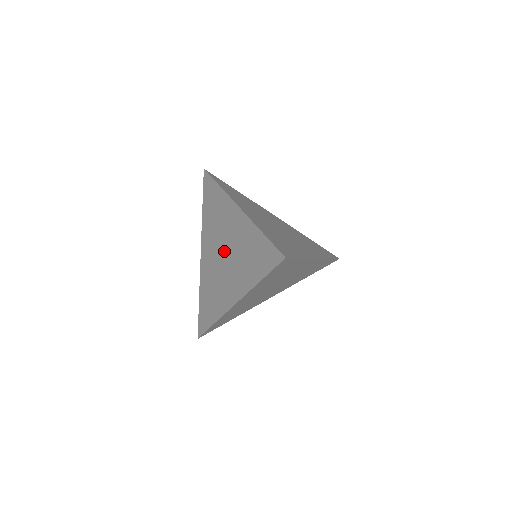
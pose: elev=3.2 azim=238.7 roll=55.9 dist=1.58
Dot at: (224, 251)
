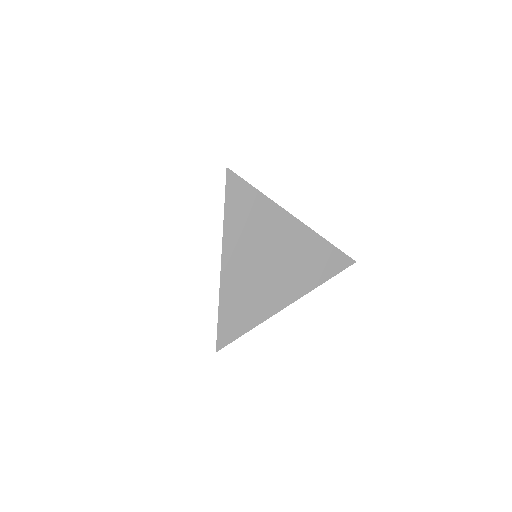
Dot at: occluded
